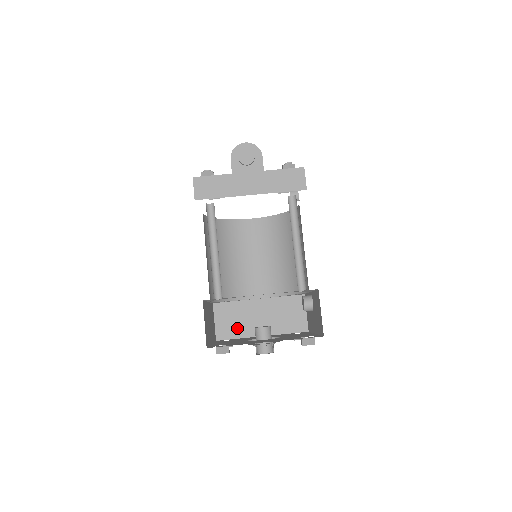
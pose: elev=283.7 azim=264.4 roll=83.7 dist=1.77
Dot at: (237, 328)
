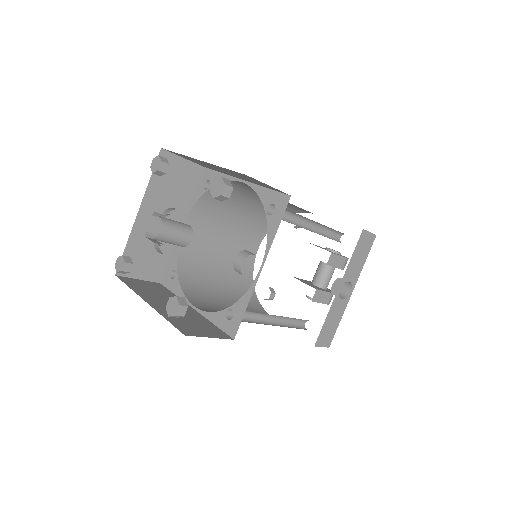
Dot at: (143, 289)
